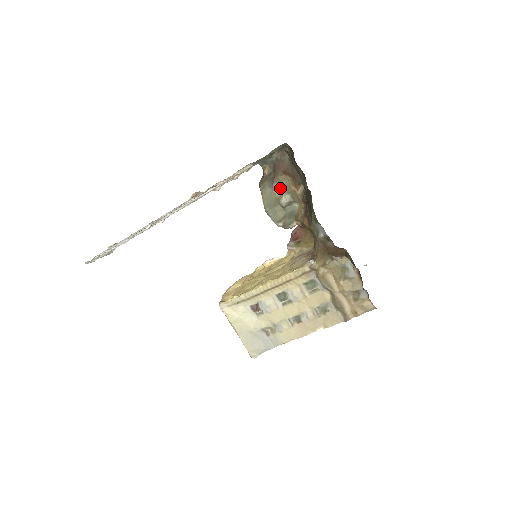
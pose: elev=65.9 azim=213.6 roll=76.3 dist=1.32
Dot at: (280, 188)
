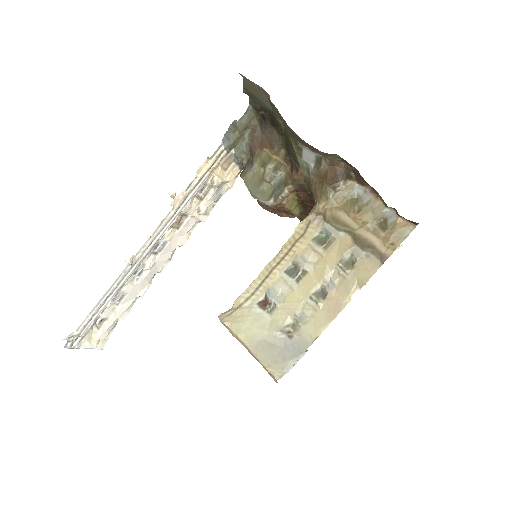
Dot at: (261, 165)
